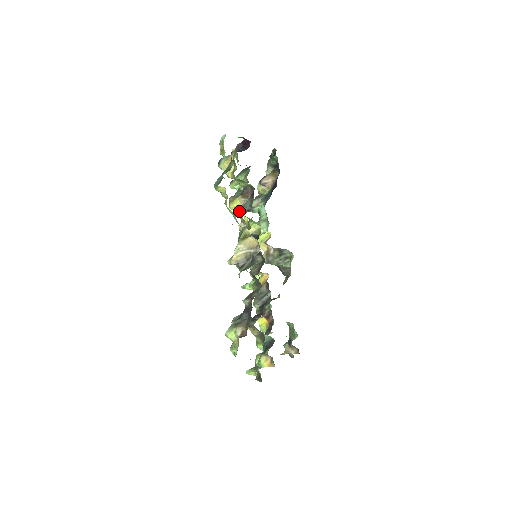
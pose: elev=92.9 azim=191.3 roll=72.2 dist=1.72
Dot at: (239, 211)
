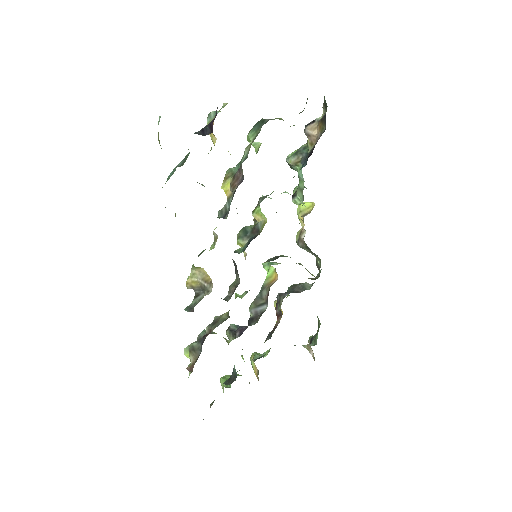
Dot at: occluded
